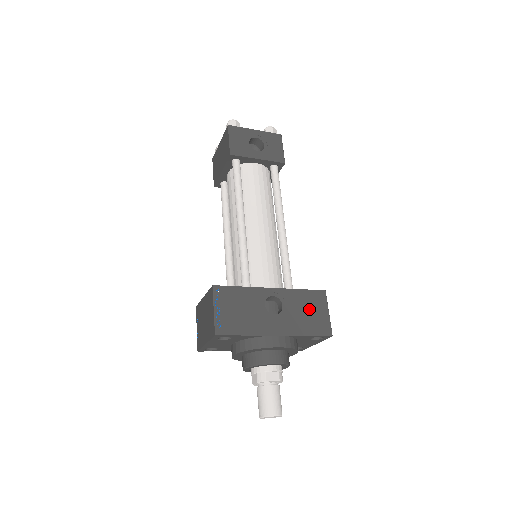
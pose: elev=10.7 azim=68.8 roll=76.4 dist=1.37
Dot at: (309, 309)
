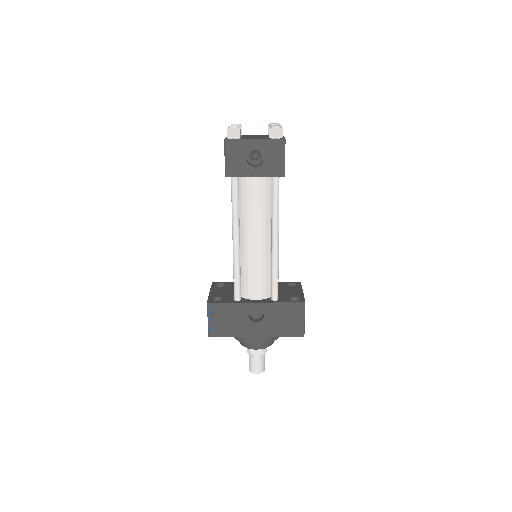
Dot at: (287, 318)
